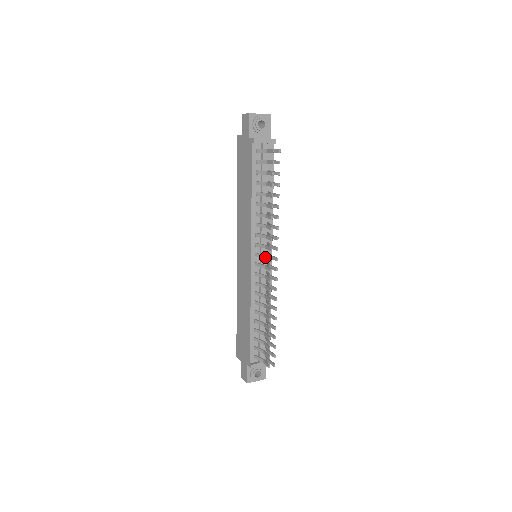
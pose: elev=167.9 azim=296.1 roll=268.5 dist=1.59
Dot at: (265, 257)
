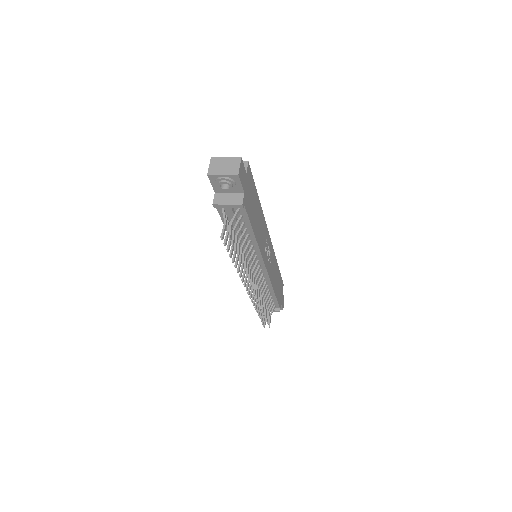
Dot at: occluded
